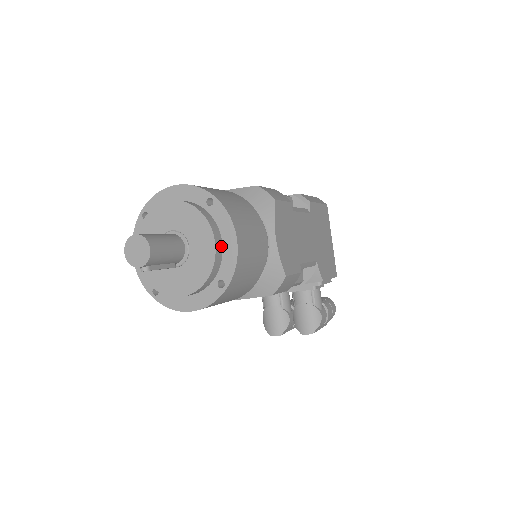
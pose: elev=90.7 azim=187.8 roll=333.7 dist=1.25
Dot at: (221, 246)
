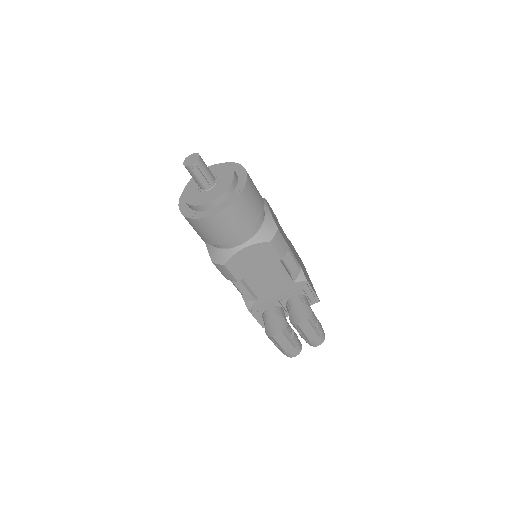
Dot at: (237, 176)
